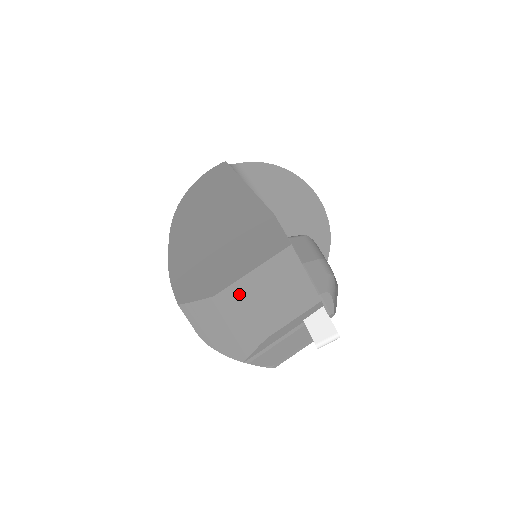
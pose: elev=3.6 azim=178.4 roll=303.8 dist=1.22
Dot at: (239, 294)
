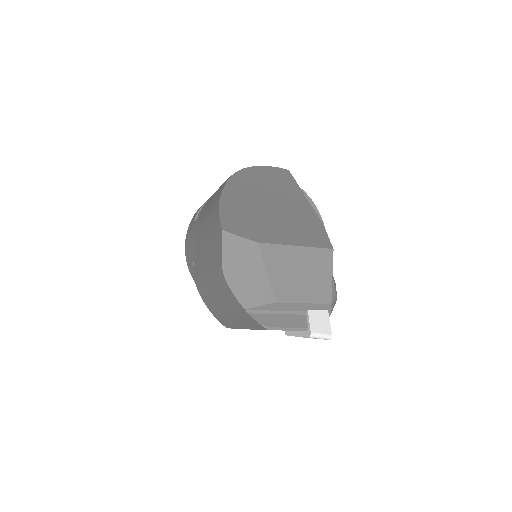
Dot at: (277, 255)
